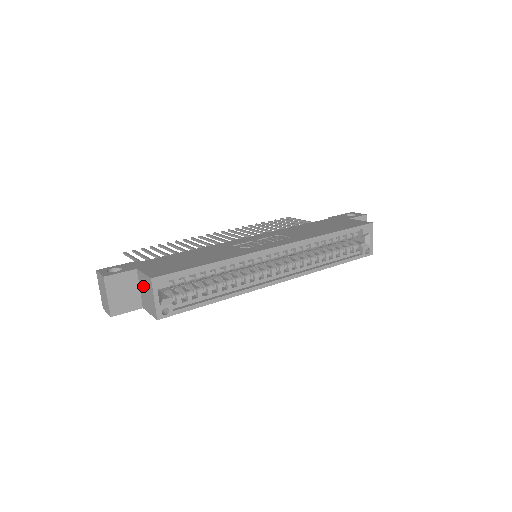
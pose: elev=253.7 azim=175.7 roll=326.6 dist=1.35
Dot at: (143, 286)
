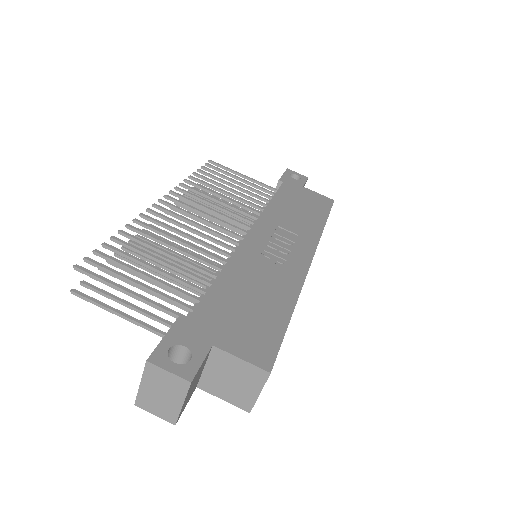
Dot at: (225, 370)
